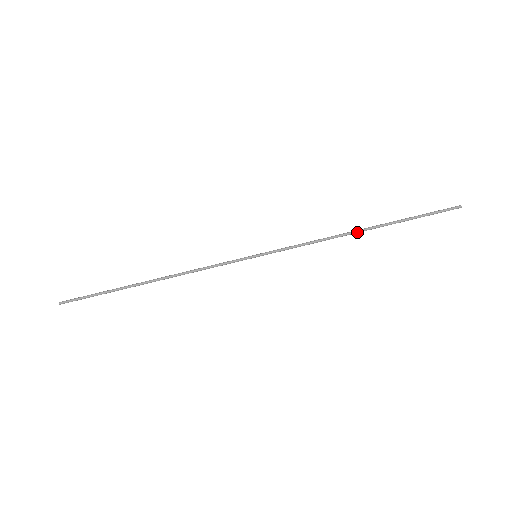
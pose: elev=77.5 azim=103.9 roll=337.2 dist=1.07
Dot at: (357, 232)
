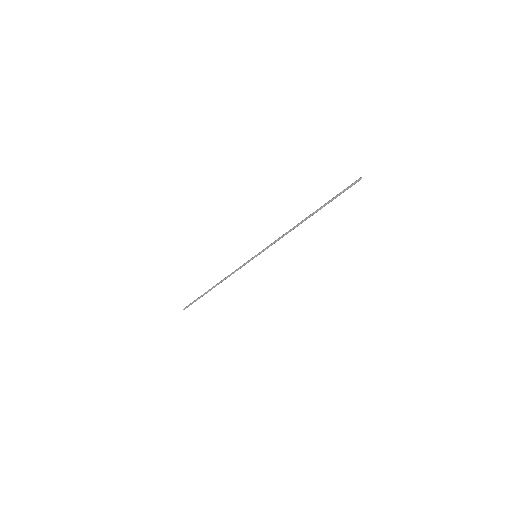
Dot at: occluded
